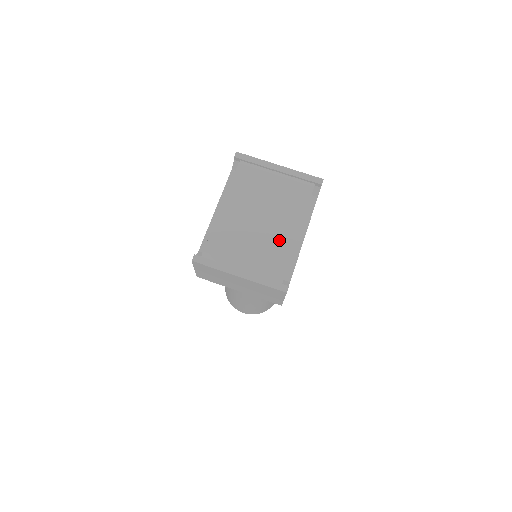
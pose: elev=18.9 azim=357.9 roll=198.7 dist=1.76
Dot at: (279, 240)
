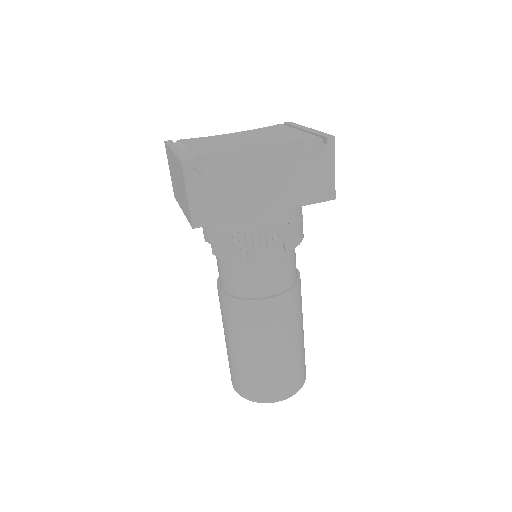
Dot at: (235, 147)
